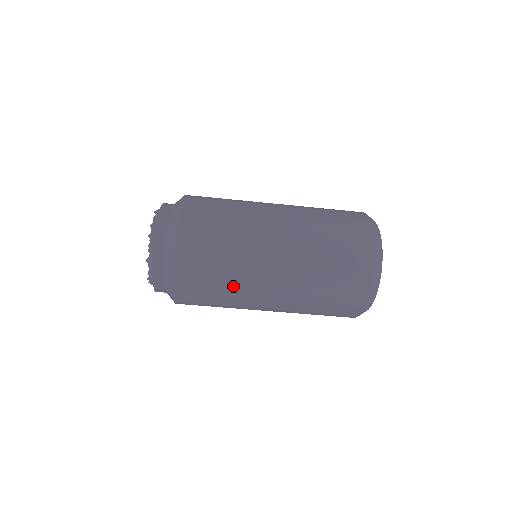
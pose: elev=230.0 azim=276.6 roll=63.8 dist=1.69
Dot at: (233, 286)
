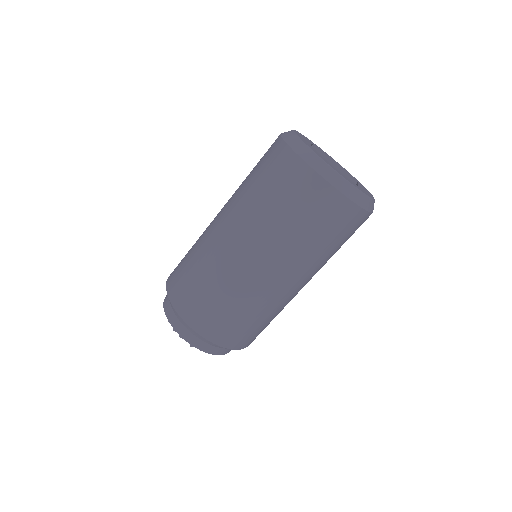
Dot at: (250, 305)
